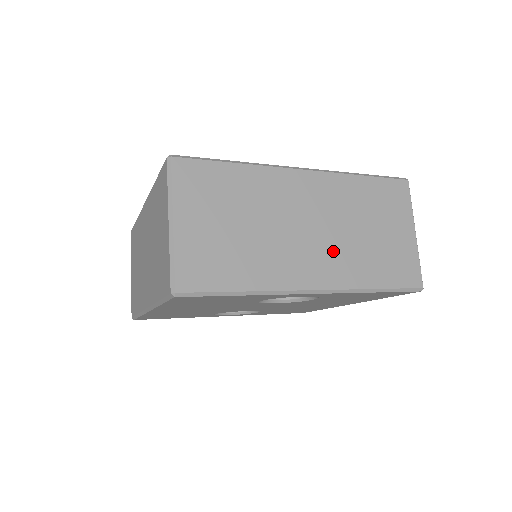
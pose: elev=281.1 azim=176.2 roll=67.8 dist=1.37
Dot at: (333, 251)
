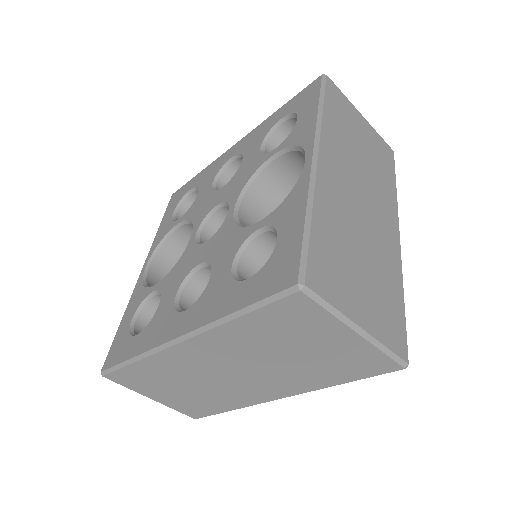
Dot at: (376, 195)
